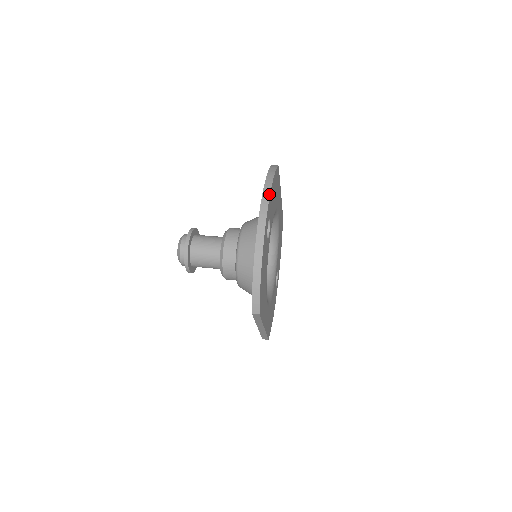
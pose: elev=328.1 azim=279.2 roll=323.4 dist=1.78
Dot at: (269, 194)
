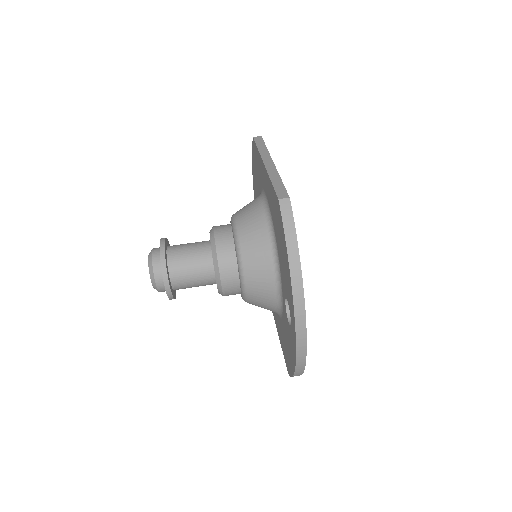
Dot at: (303, 304)
